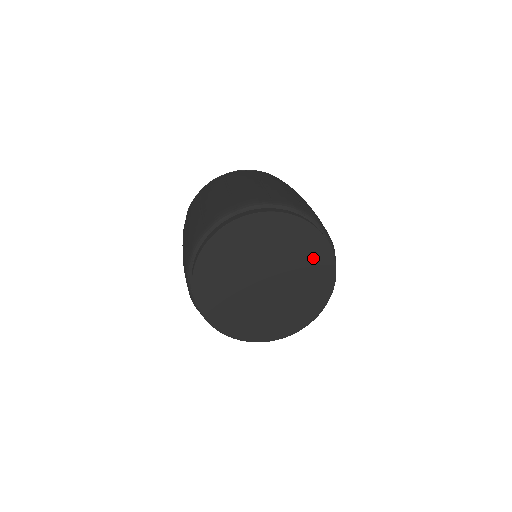
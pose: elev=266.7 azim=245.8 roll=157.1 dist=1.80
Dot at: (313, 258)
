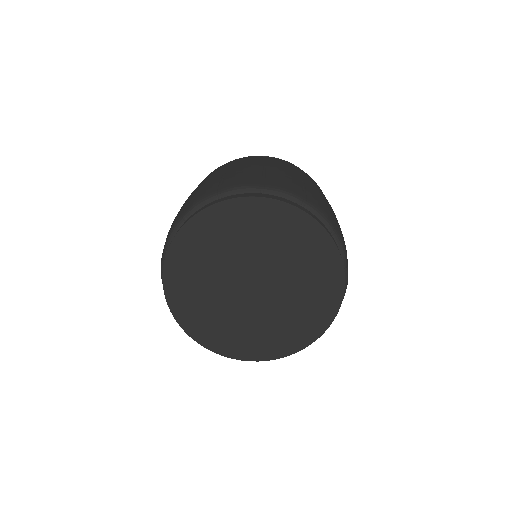
Dot at: (319, 287)
